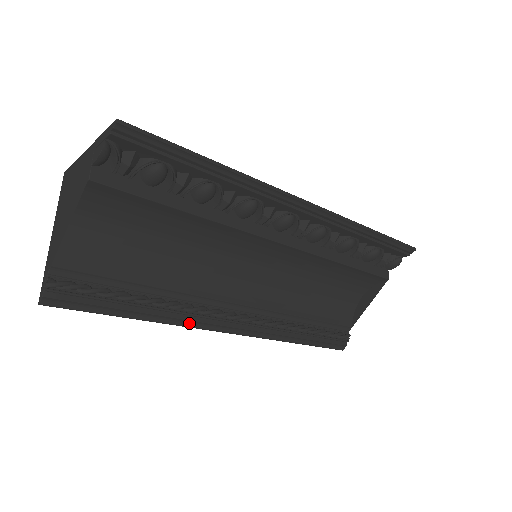
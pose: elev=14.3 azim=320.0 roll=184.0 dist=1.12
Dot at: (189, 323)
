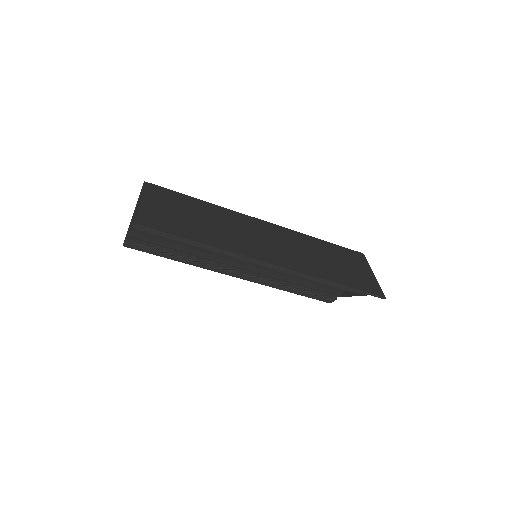
Dot at: (207, 268)
